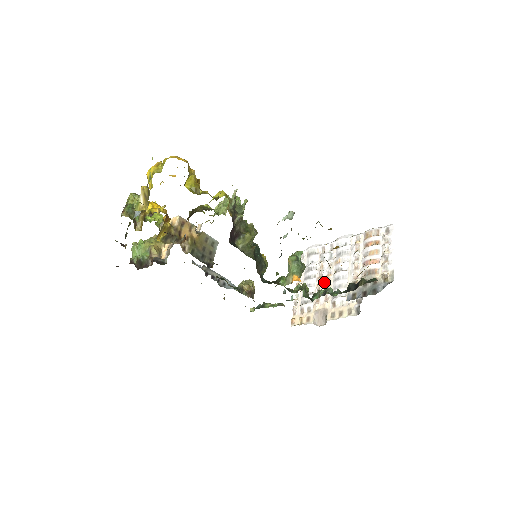
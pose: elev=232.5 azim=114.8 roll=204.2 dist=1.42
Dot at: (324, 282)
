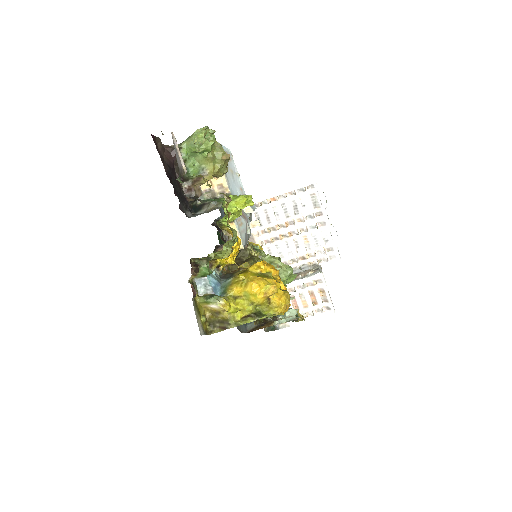
Dot at: (283, 232)
